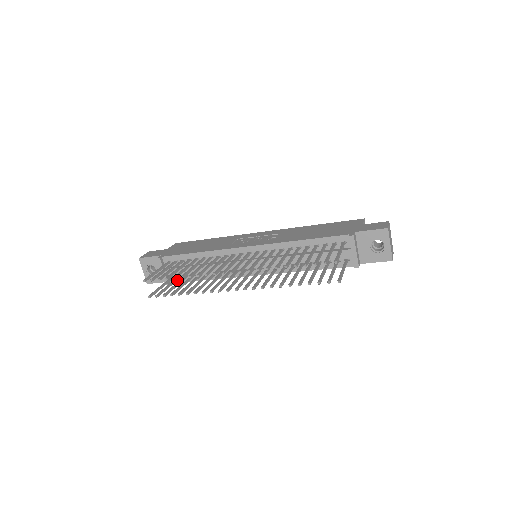
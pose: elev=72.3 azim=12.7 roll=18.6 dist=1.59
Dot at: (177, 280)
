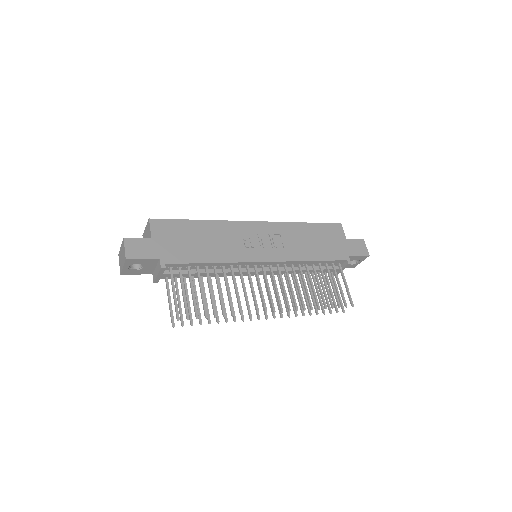
Dot at: (169, 277)
